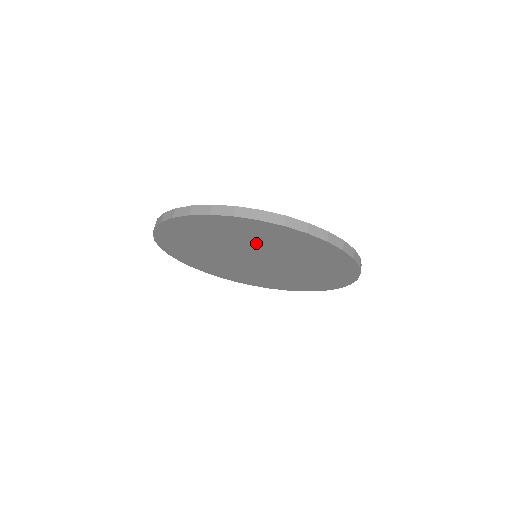
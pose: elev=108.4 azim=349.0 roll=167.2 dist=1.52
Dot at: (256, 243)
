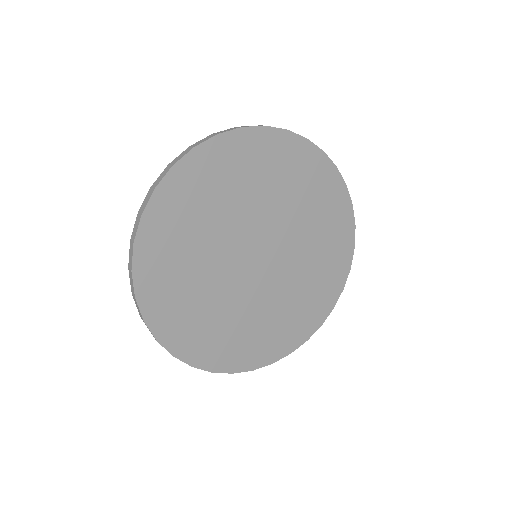
Dot at: (213, 228)
